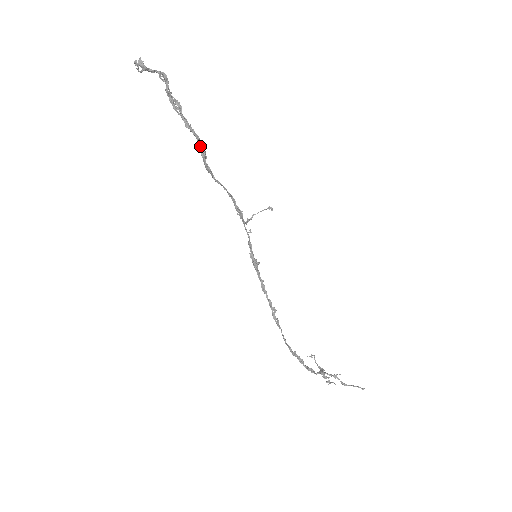
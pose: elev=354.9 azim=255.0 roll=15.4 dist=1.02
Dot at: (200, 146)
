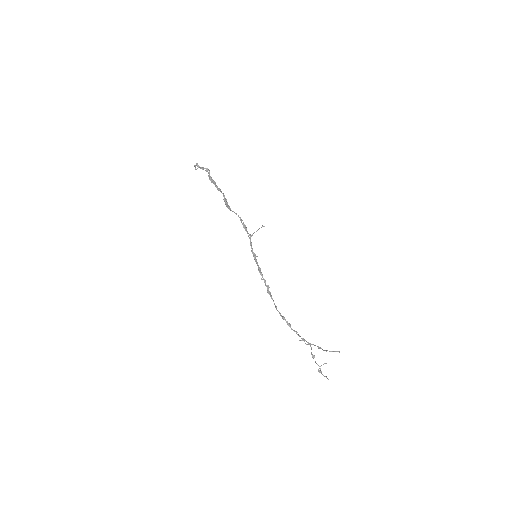
Dot at: (224, 197)
